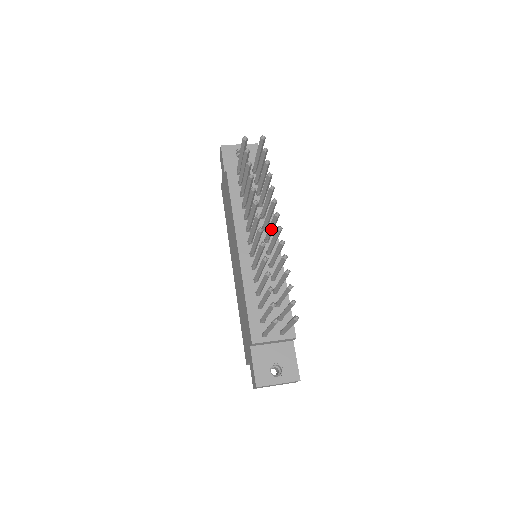
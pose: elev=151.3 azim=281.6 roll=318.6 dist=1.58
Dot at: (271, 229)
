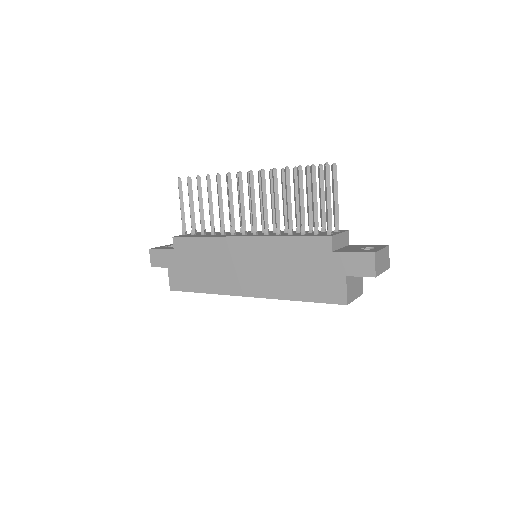
Dot at: occluded
